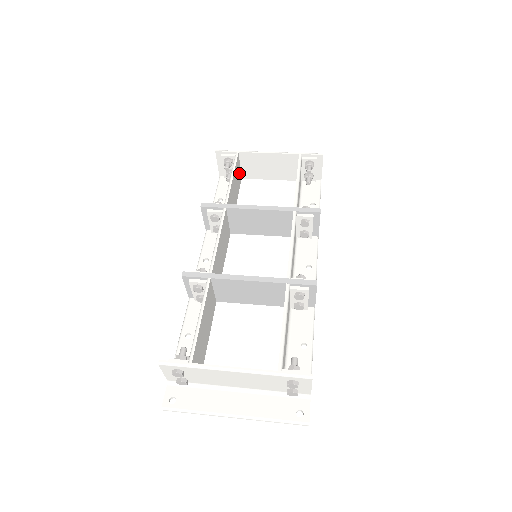
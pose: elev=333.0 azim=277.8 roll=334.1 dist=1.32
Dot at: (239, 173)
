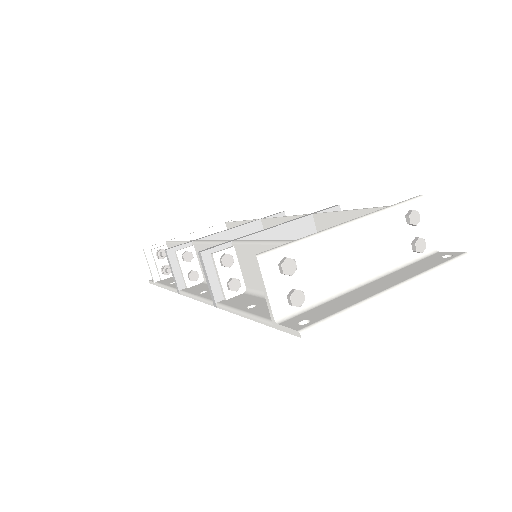
Dot at: occluded
